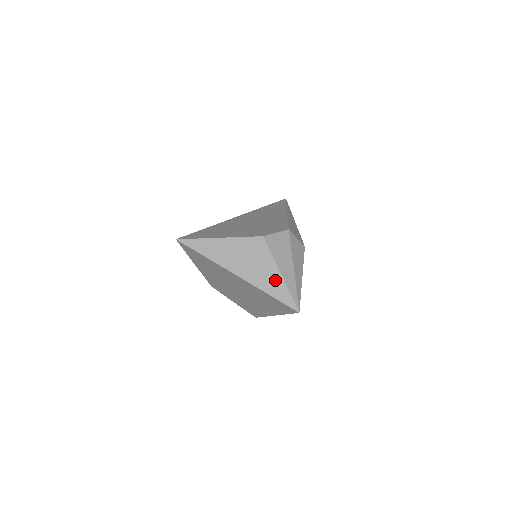
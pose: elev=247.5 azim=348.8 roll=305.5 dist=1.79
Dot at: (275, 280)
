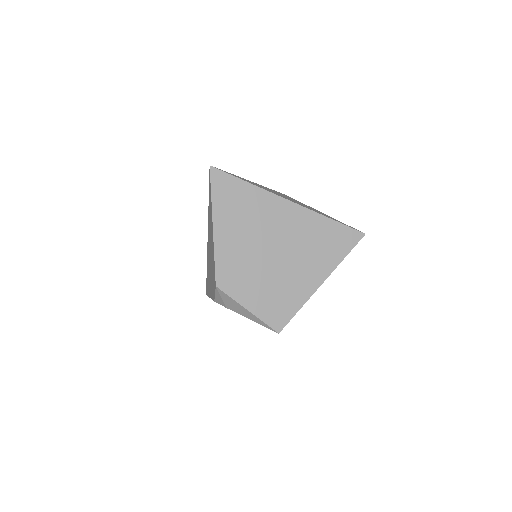
Dot at: (324, 214)
